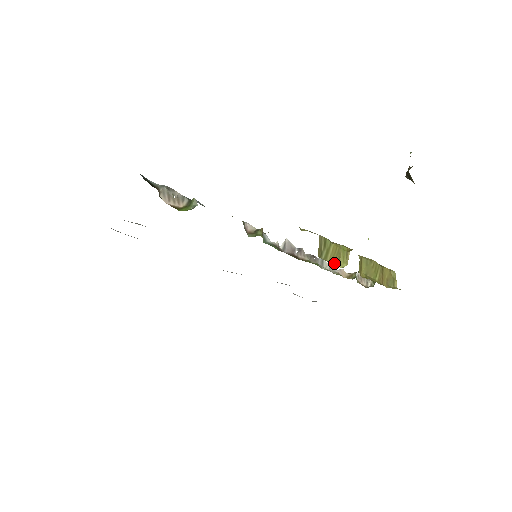
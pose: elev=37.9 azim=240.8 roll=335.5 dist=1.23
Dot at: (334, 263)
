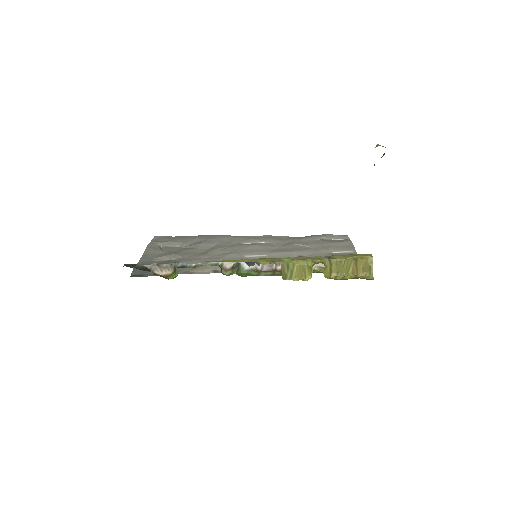
Dot at: (300, 278)
